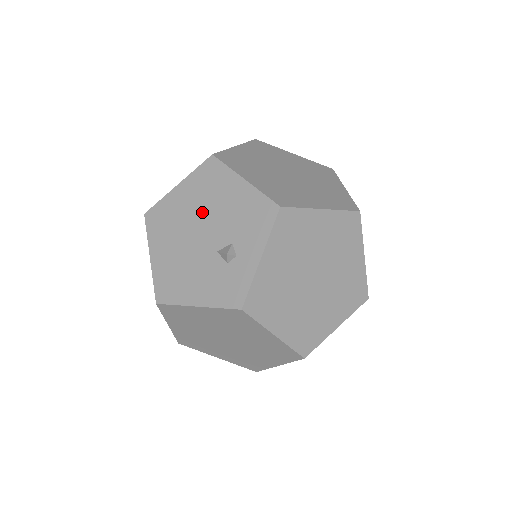
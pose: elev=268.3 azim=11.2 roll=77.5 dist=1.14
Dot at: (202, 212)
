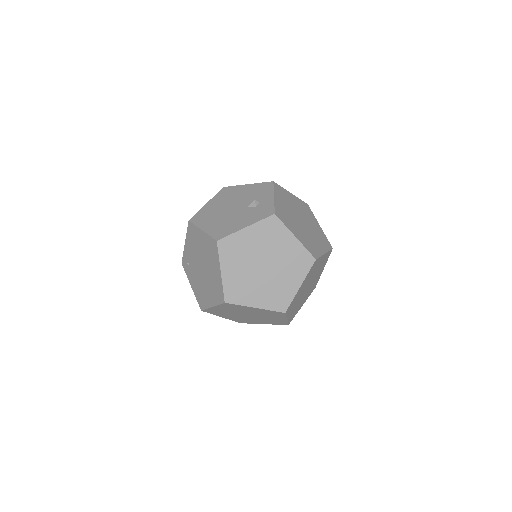
Dot at: (229, 202)
